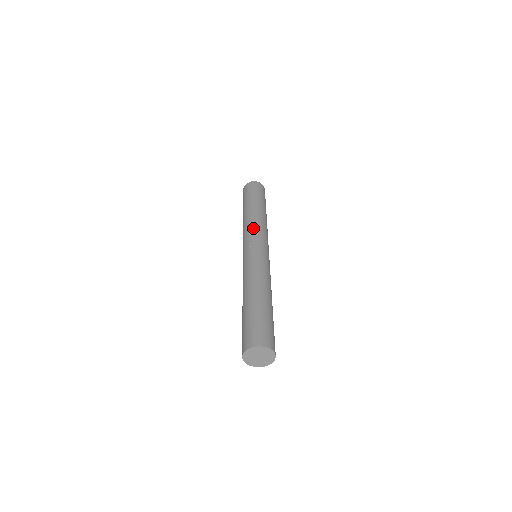
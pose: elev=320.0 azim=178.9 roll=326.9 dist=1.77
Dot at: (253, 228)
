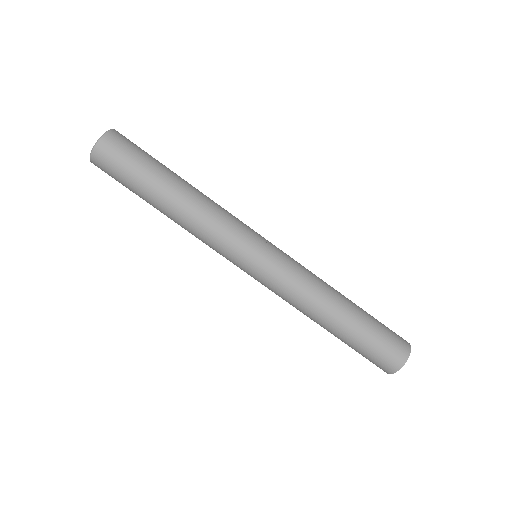
Dot at: (210, 246)
